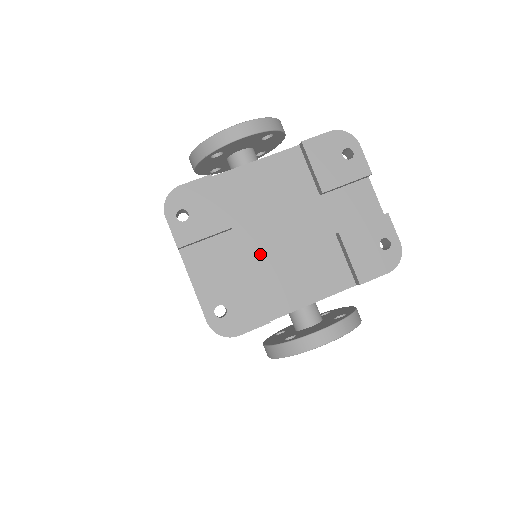
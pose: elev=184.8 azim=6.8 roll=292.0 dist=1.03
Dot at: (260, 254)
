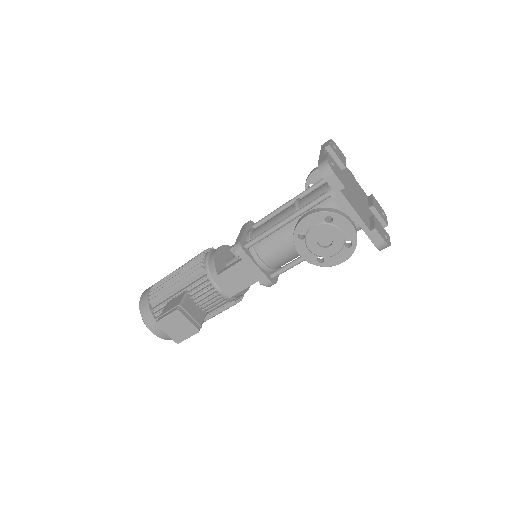
Dot at: (346, 184)
